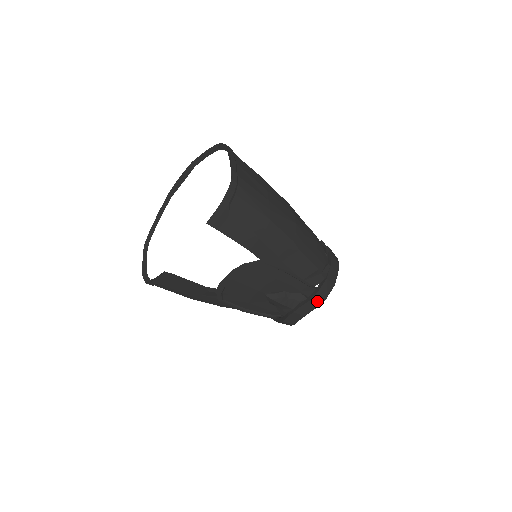
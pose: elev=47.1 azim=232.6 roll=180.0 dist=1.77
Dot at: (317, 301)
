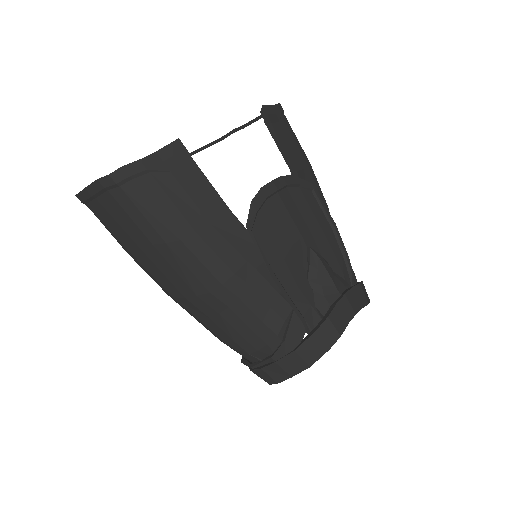
Dot at: (365, 294)
